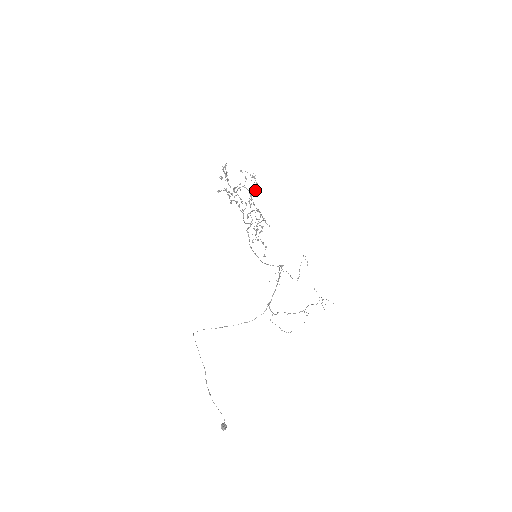
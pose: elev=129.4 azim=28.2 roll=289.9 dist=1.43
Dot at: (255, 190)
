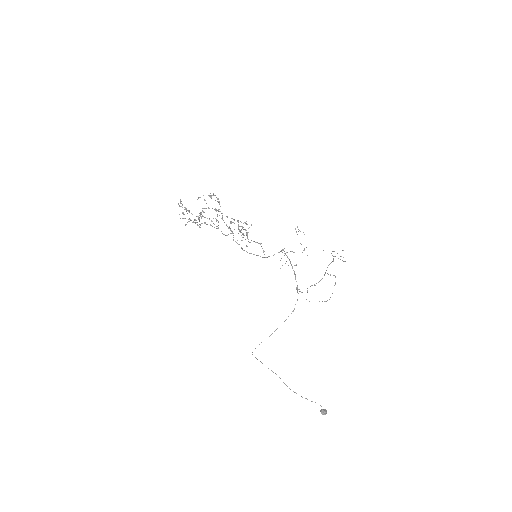
Dot at: occluded
